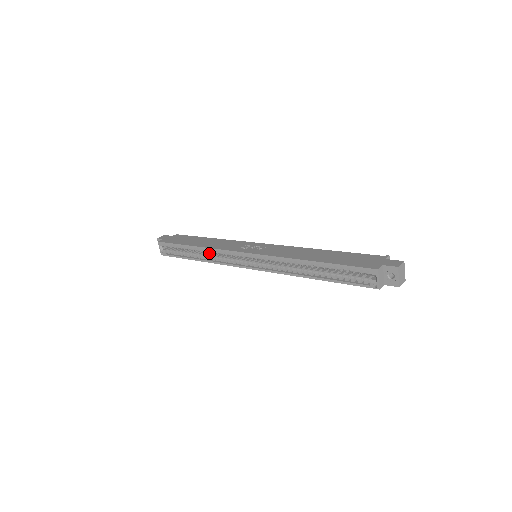
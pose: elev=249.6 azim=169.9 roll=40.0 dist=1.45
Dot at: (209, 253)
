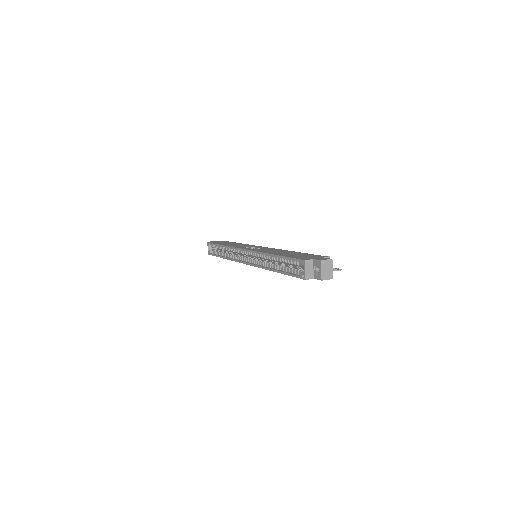
Dot at: (232, 253)
